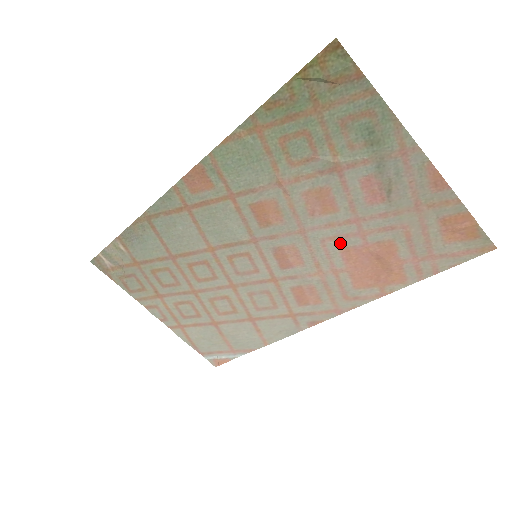
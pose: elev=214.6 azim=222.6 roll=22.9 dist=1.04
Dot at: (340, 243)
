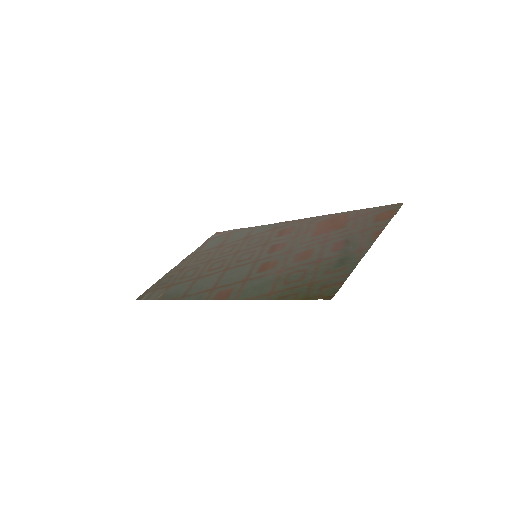
Dot at: (312, 239)
